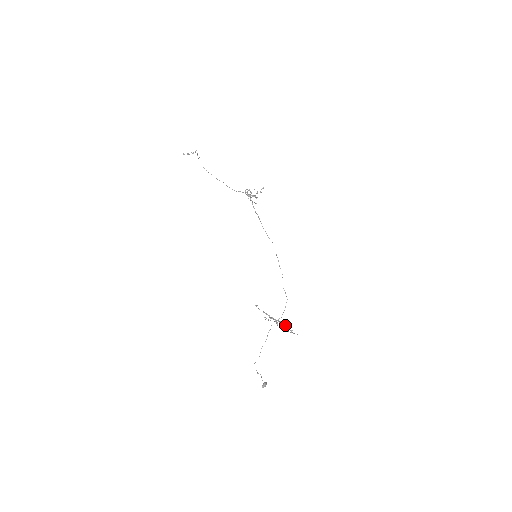
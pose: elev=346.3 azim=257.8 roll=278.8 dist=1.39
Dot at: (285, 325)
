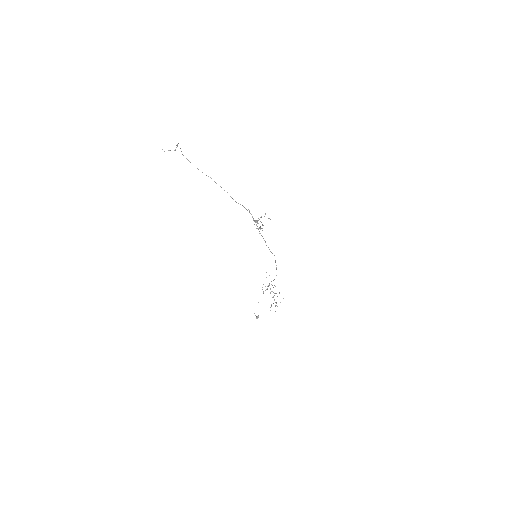
Dot at: occluded
